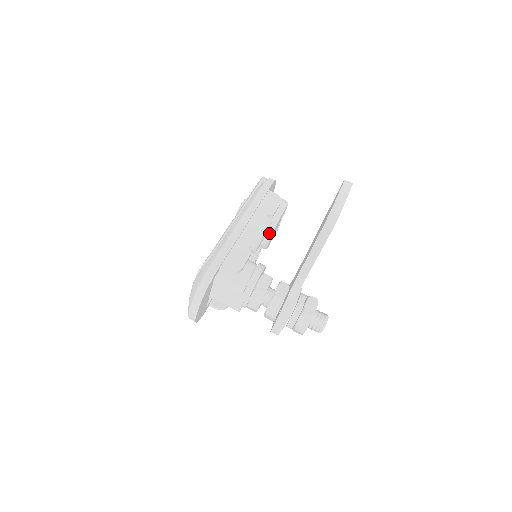
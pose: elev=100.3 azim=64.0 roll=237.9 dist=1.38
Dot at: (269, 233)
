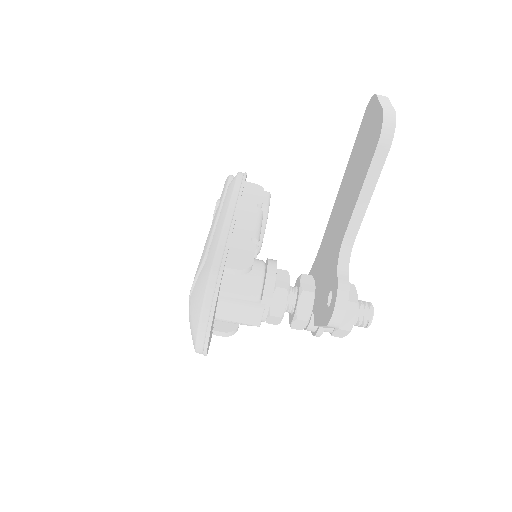
Dot at: (261, 229)
